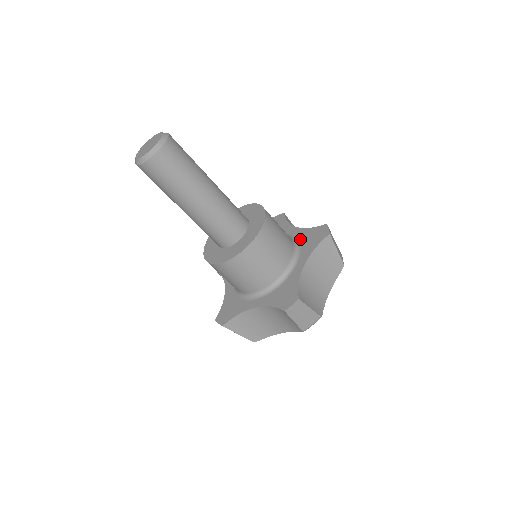
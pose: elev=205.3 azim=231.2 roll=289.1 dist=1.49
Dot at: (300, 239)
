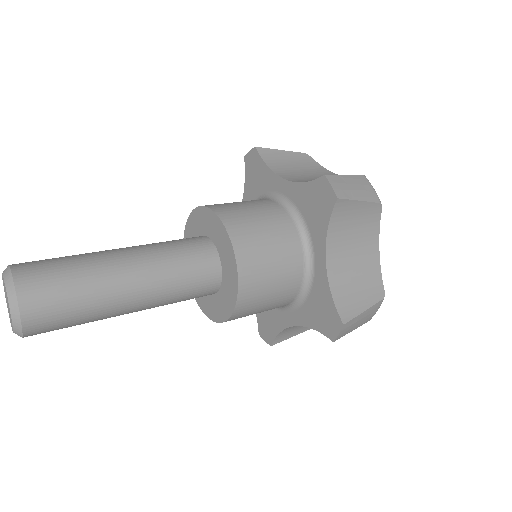
Dot at: (299, 206)
